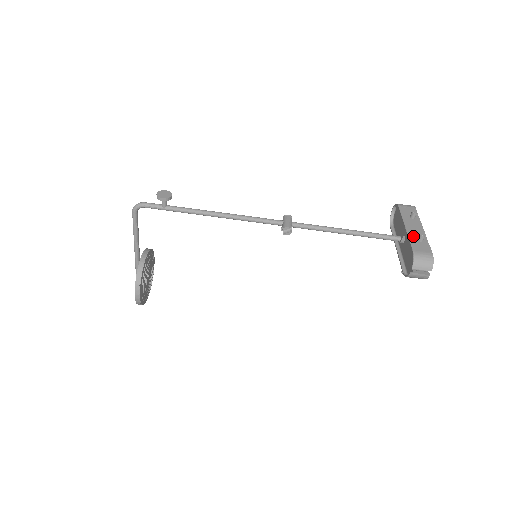
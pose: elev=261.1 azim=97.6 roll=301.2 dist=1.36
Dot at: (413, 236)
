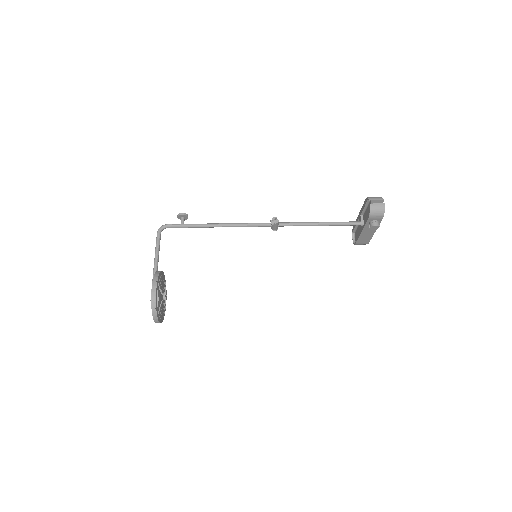
Dot at: occluded
